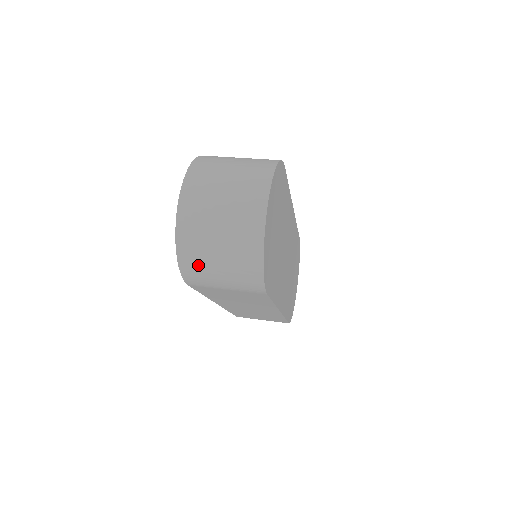
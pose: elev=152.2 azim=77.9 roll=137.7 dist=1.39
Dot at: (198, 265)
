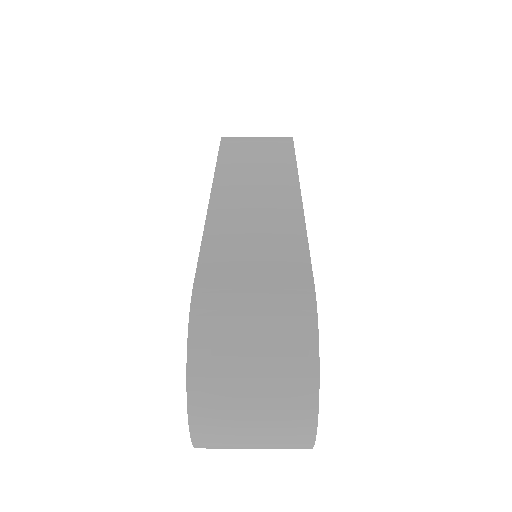
Dot at: occluded
